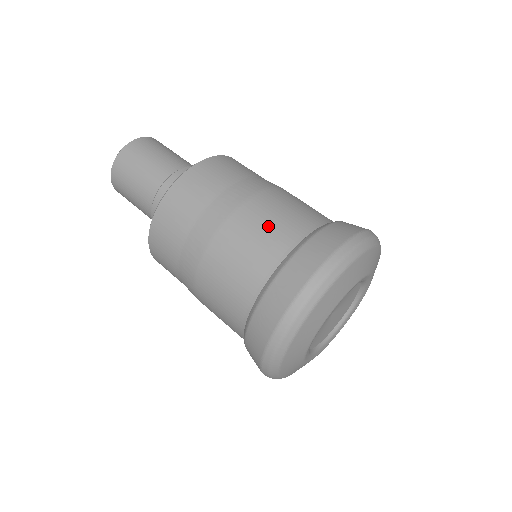
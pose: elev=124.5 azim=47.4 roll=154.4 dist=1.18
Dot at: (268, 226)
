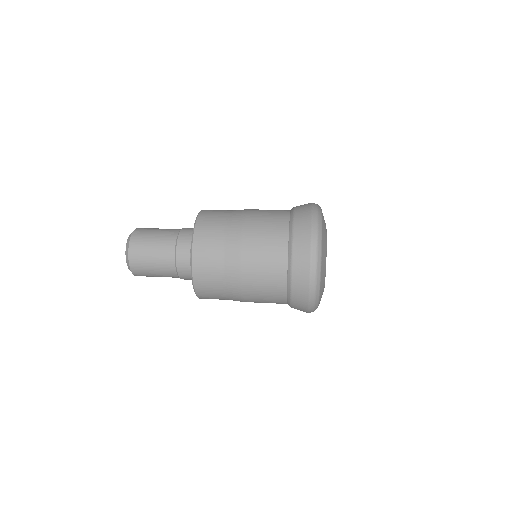
Dot at: (267, 225)
